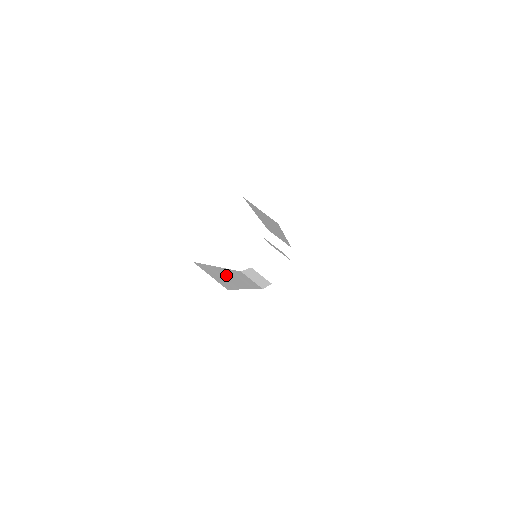
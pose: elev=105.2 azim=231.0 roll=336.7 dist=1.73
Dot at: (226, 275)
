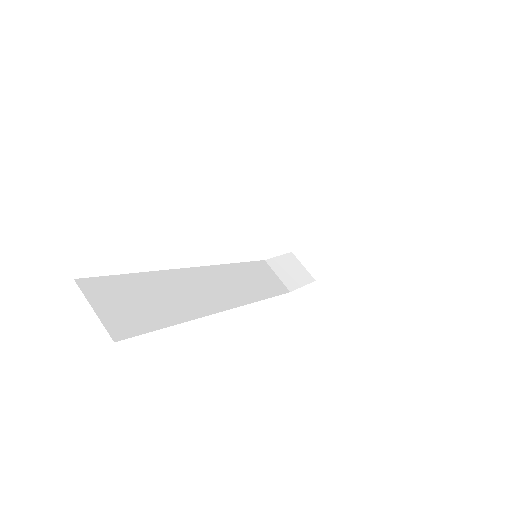
Dot at: (184, 287)
